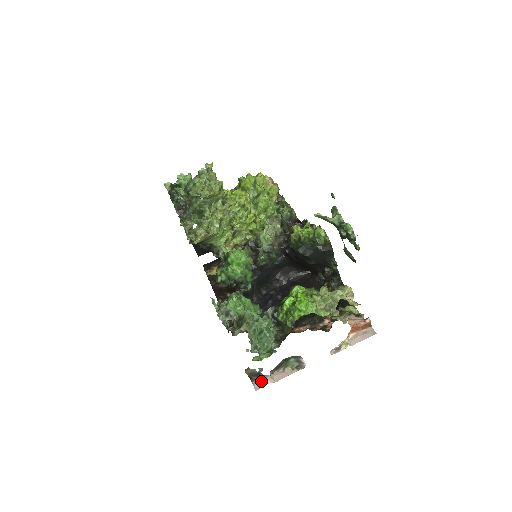
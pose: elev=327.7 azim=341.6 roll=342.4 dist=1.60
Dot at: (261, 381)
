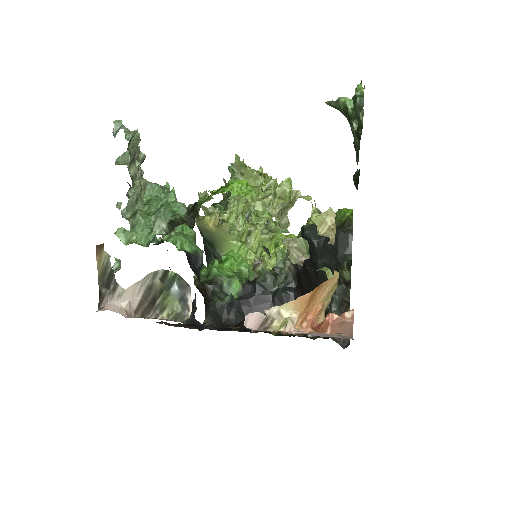
Dot at: (108, 304)
